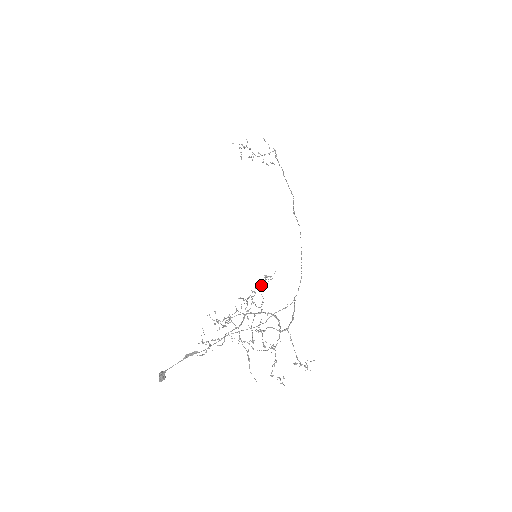
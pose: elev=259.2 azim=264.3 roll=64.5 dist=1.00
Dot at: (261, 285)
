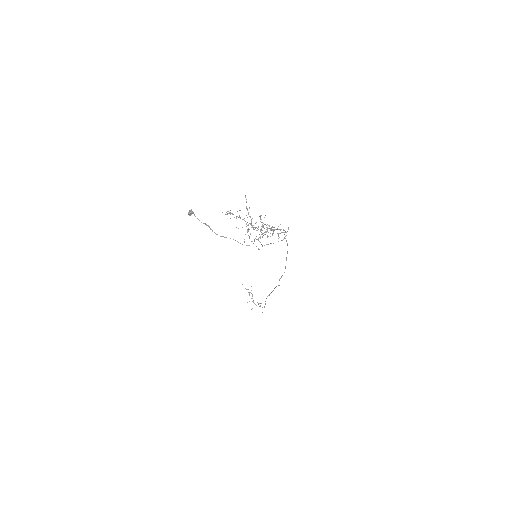
Dot at: occluded
